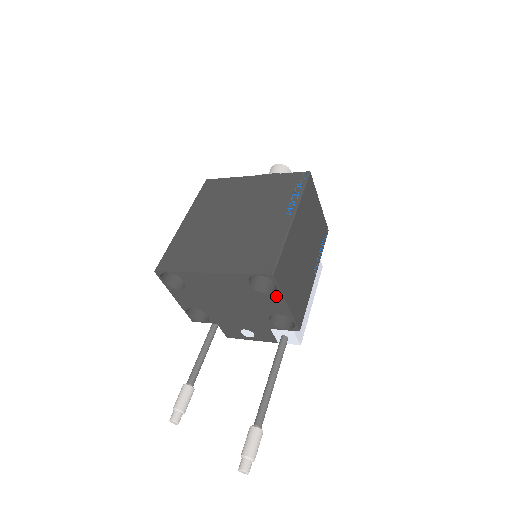
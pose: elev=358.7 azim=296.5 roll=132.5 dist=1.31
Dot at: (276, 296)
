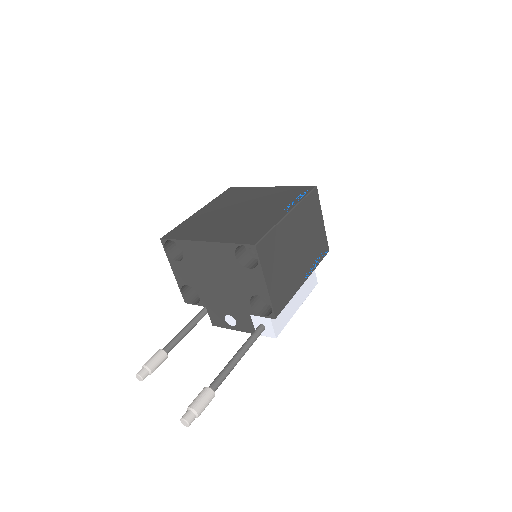
Dot at: (257, 272)
